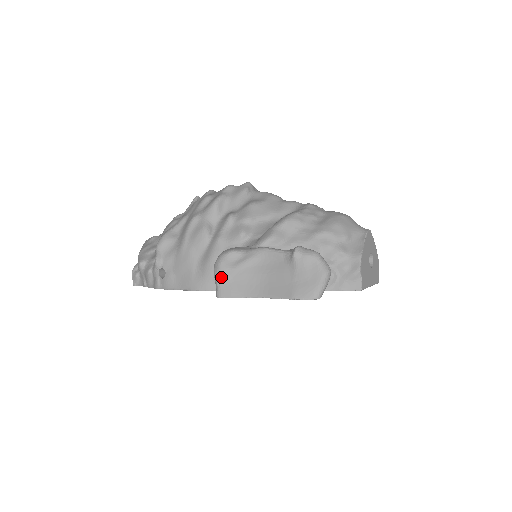
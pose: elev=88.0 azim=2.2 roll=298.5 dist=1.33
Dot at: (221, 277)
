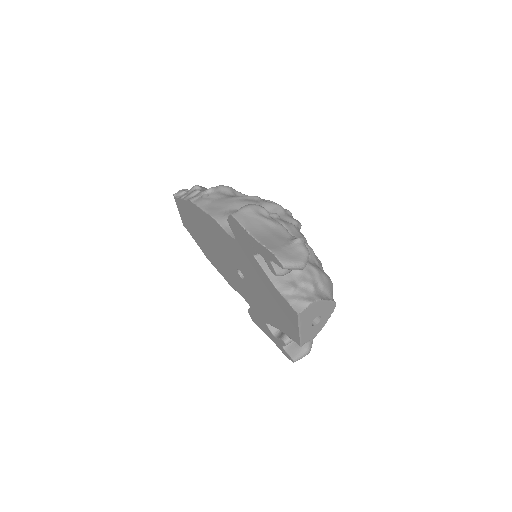
Dot at: (246, 209)
